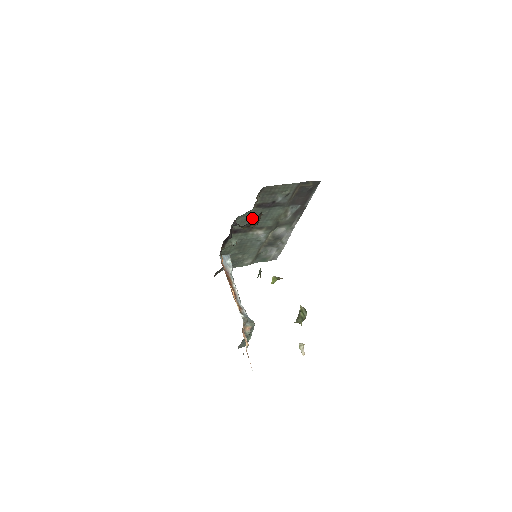
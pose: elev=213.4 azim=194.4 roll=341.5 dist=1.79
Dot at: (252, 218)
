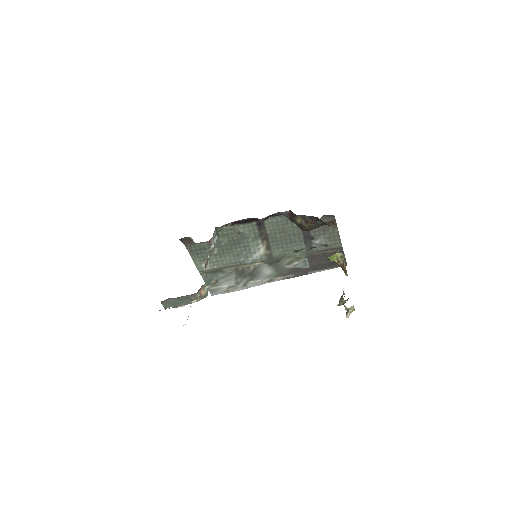
Dot at: (284, 230)
